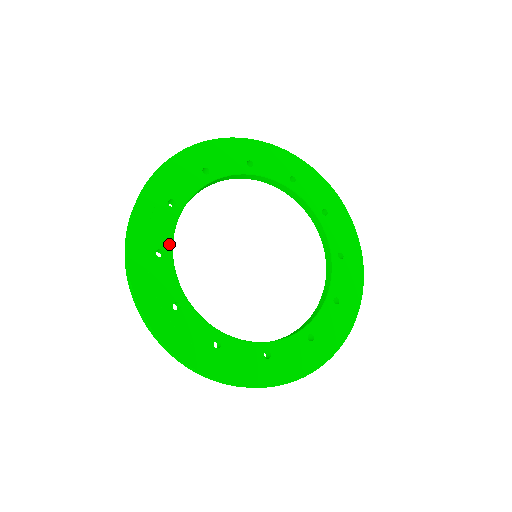
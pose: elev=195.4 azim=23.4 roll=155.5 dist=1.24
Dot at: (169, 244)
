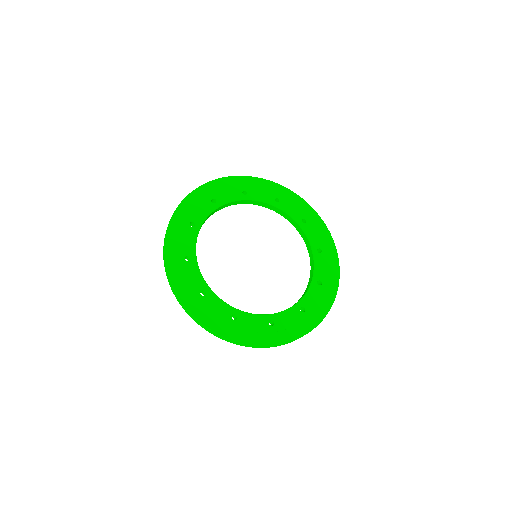
Dot at: (204, 284)
